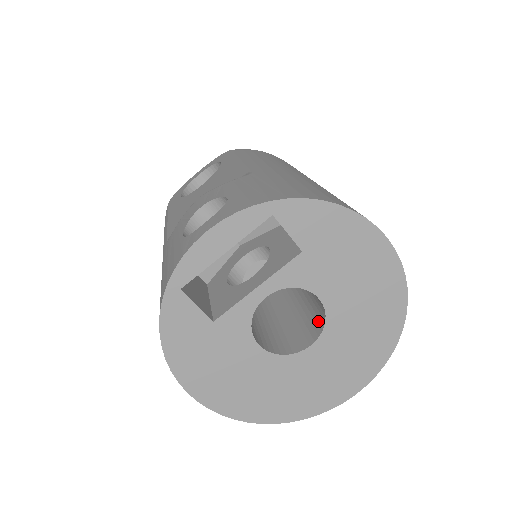
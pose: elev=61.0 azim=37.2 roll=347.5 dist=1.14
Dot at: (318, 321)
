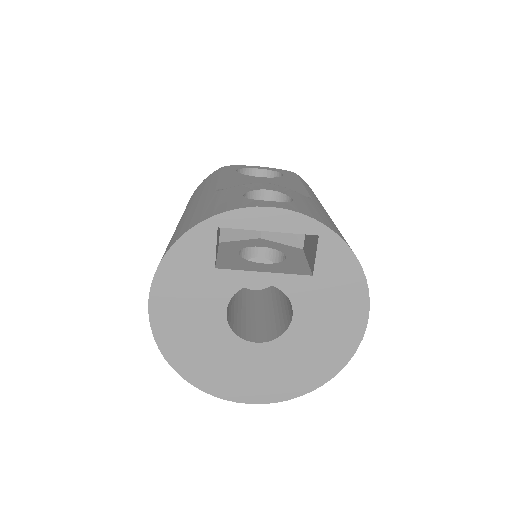
Dot at: (275, 331)
